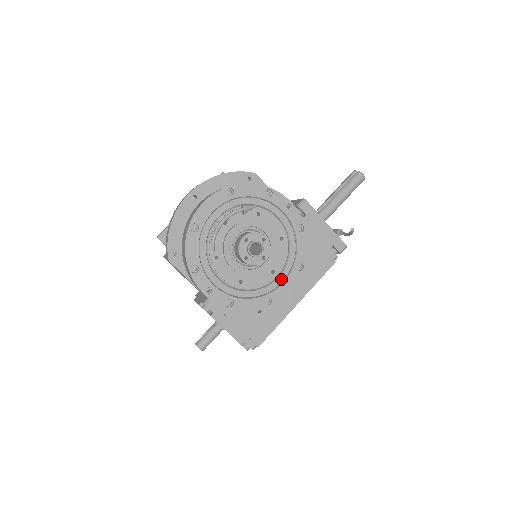
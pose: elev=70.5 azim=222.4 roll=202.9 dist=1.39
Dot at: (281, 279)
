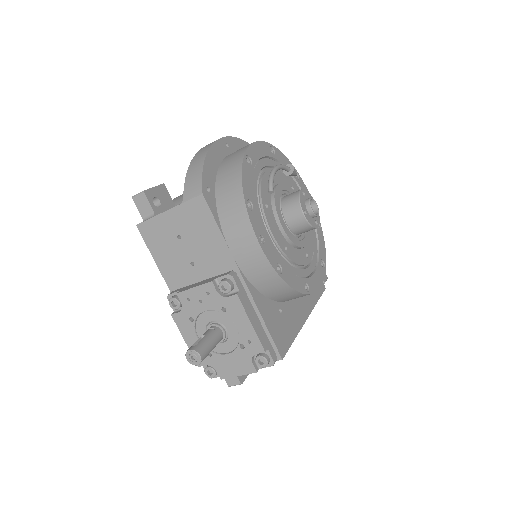
Dot at: (311, 268)
